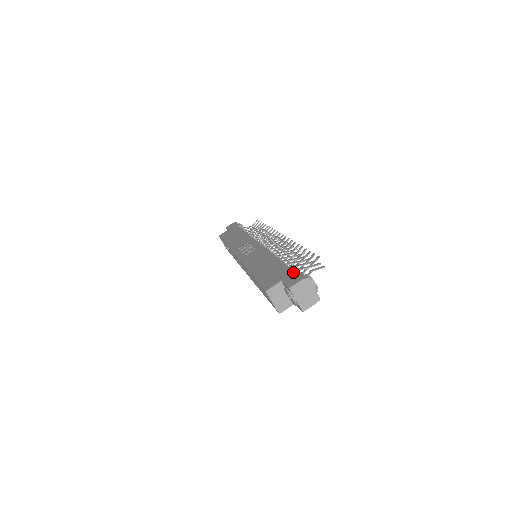
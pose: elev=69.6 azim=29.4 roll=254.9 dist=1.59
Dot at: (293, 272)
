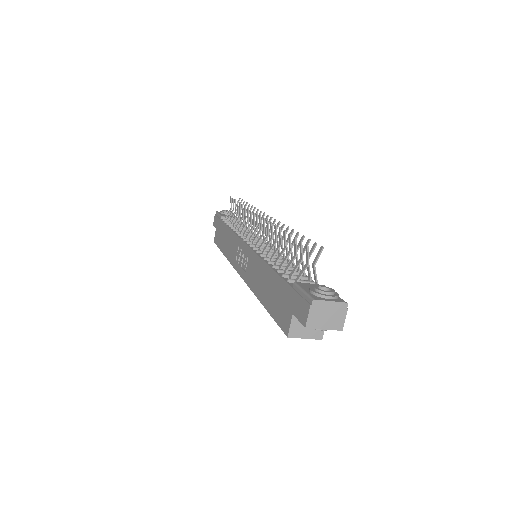
Dot at: (295, 294)
